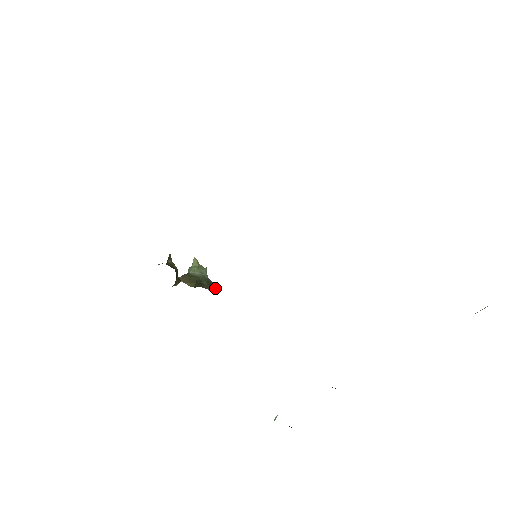
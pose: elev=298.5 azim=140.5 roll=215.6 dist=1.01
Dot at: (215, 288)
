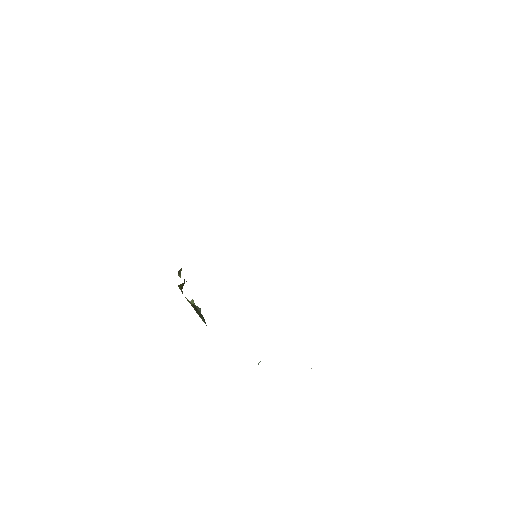
Dot at: (205, 323)
